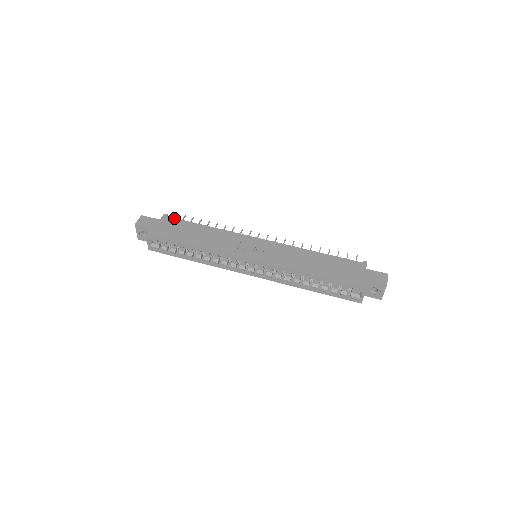
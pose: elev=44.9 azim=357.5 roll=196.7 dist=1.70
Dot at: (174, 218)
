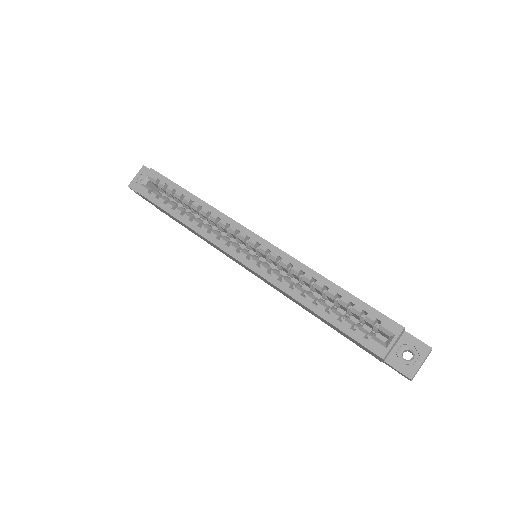
Dot at: occluded
